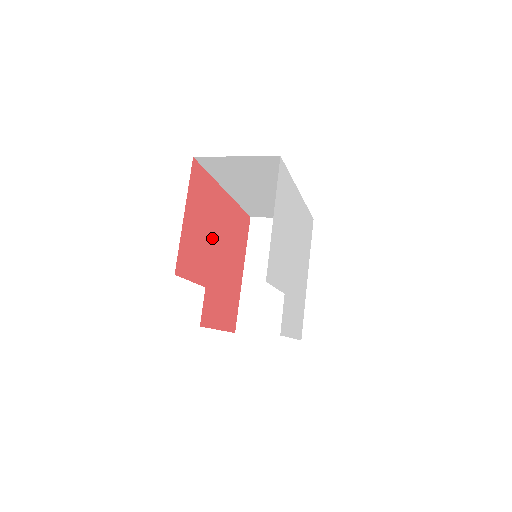
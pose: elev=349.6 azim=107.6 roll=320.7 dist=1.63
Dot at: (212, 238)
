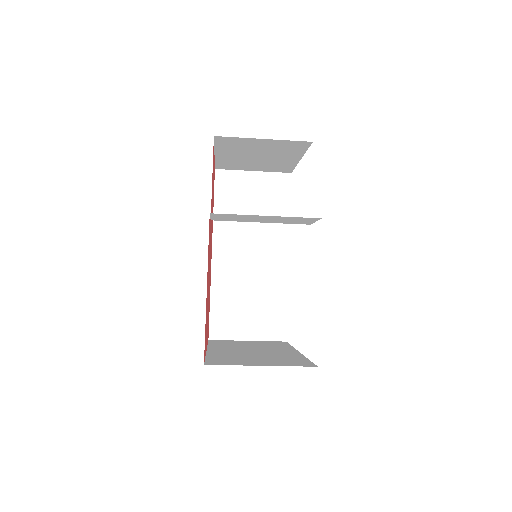
Dot at: (211, 228)
